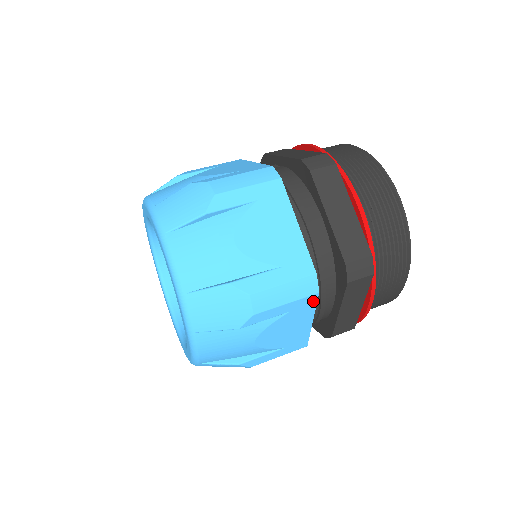
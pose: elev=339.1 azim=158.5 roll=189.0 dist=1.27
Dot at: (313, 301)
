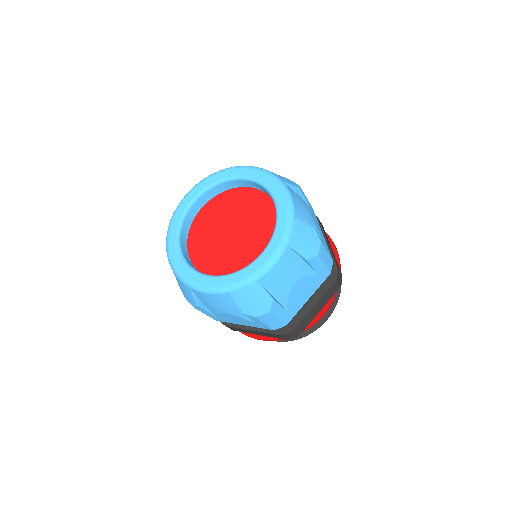
Dot at: (324, 278)
